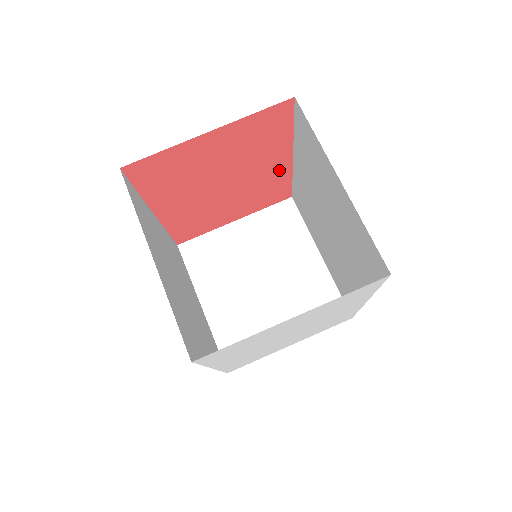
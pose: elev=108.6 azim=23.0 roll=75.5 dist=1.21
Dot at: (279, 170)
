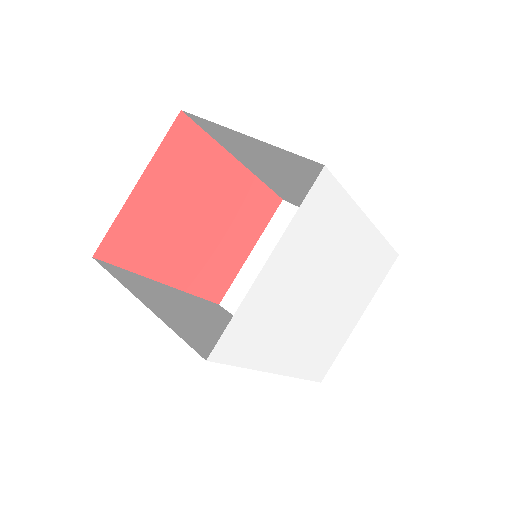
Dot at: (241, 181)
